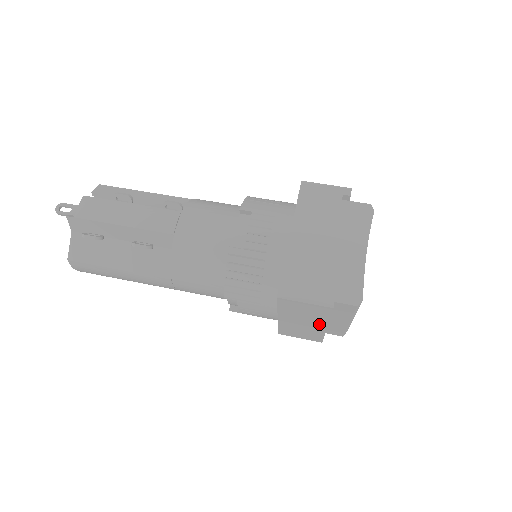
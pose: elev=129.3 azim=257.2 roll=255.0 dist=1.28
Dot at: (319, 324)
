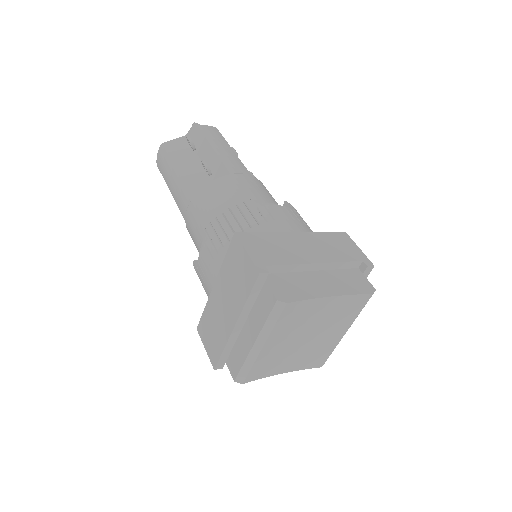
Dot at: (233, 314)
